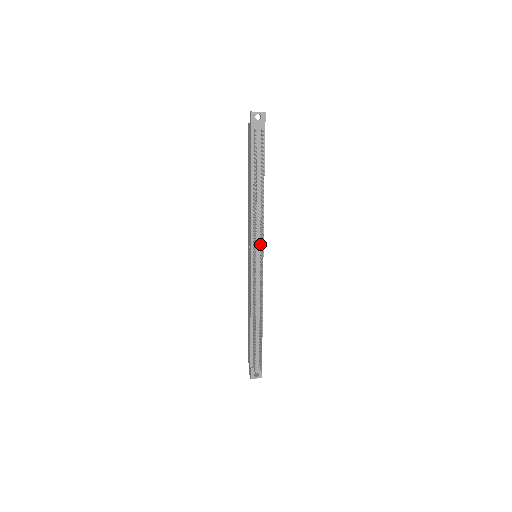
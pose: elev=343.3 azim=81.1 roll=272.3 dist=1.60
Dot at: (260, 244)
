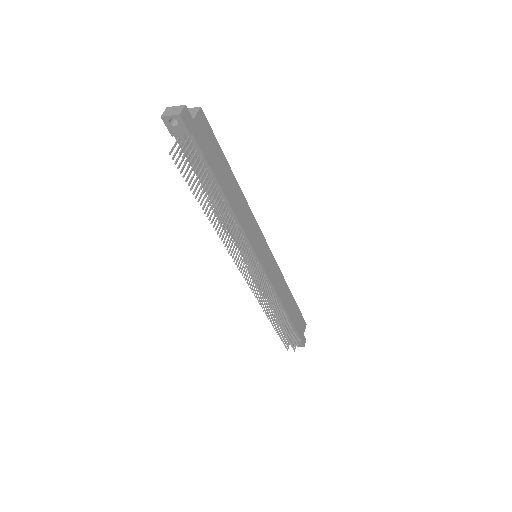
Dot at: (250, 252)
